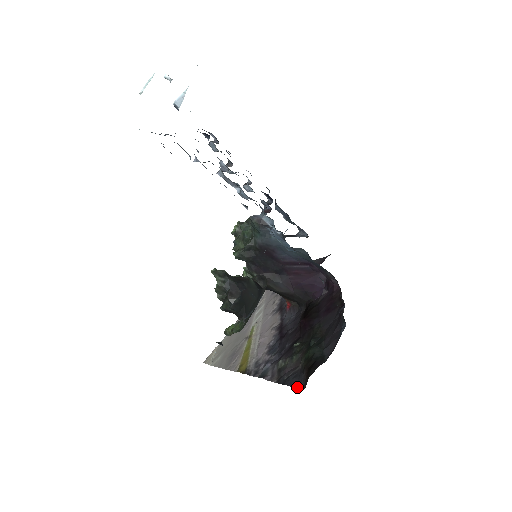
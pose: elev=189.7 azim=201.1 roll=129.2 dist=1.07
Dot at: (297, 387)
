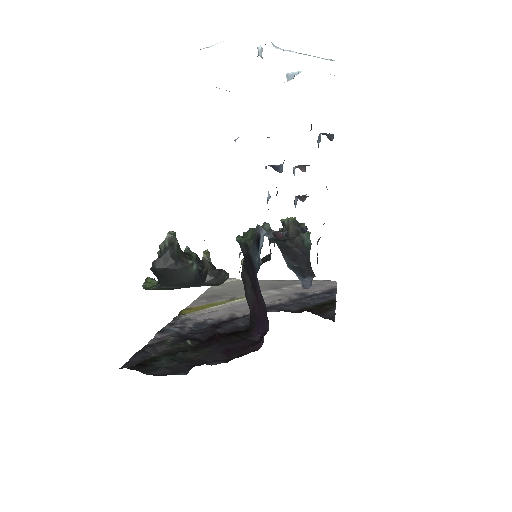
Dot at: (126, 363)
